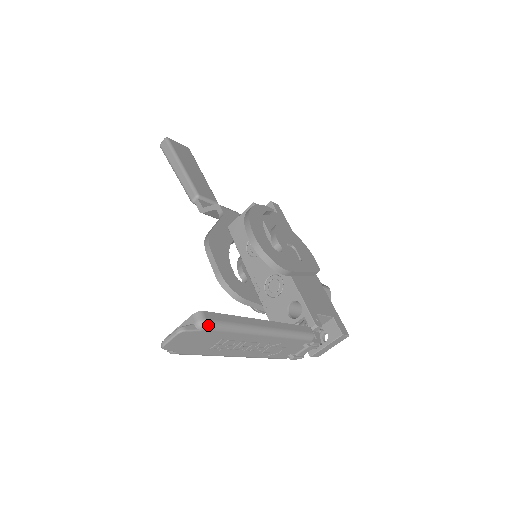
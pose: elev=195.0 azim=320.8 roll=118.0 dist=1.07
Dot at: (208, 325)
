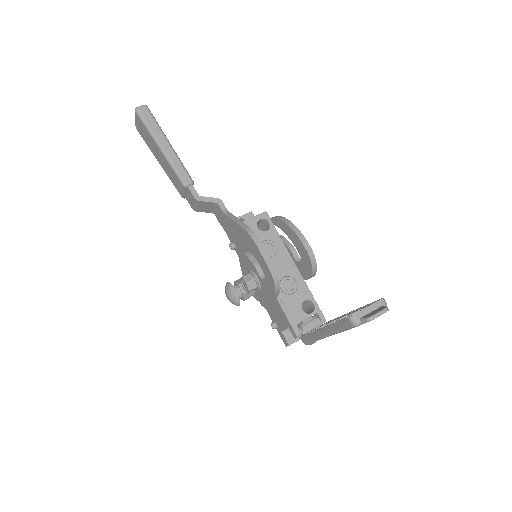
Dot at: occluded
